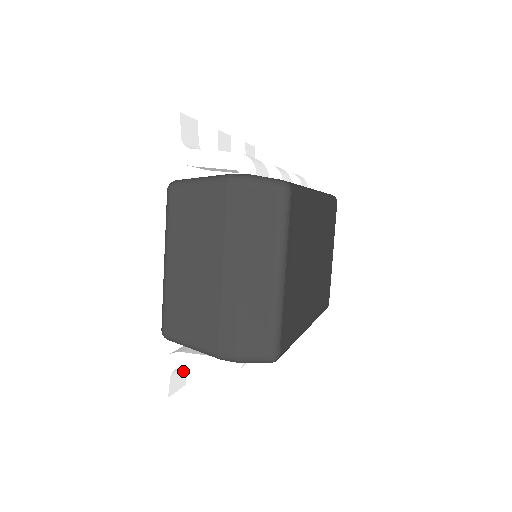
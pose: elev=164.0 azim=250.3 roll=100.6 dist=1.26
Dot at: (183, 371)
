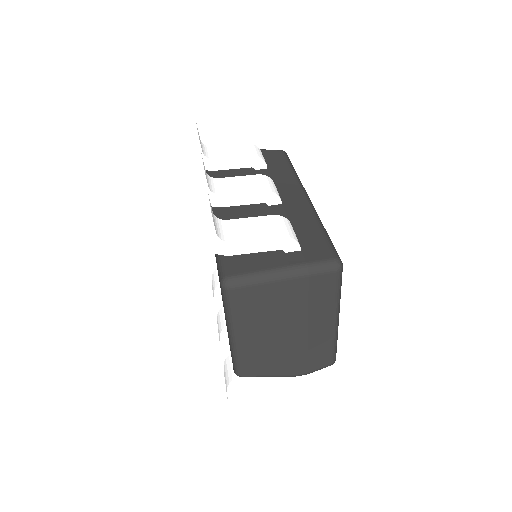
Dot at: occluded
